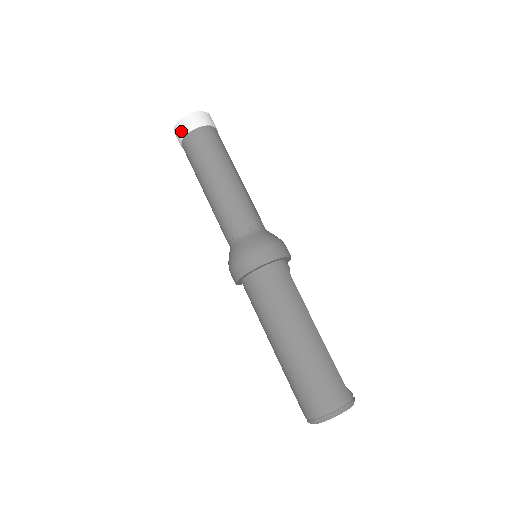
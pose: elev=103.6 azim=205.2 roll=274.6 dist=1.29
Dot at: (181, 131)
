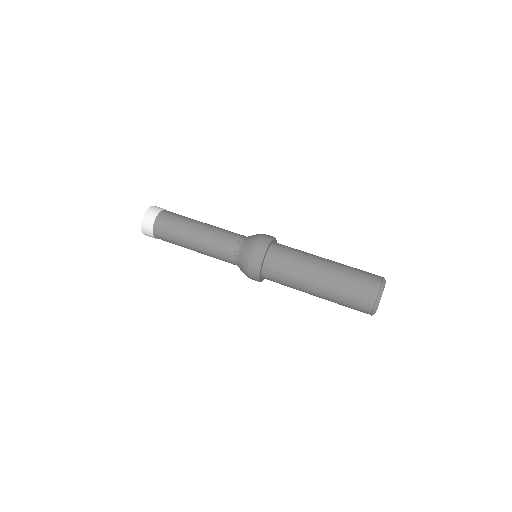
Dot at: (150, 217)
